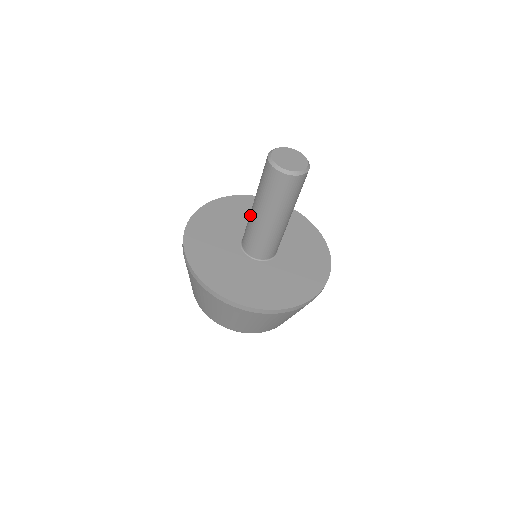
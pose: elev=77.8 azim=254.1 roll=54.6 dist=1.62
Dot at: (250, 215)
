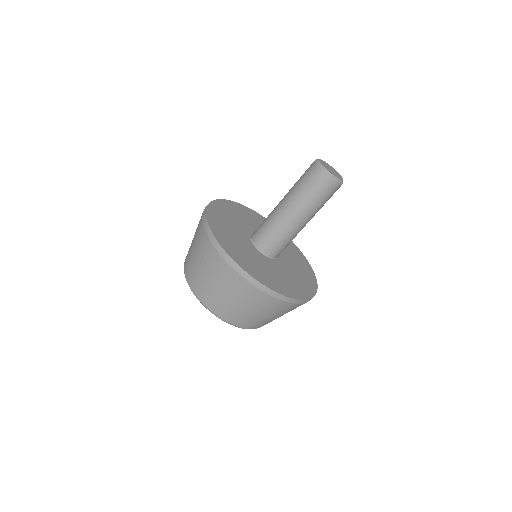
Dot at: occluded
